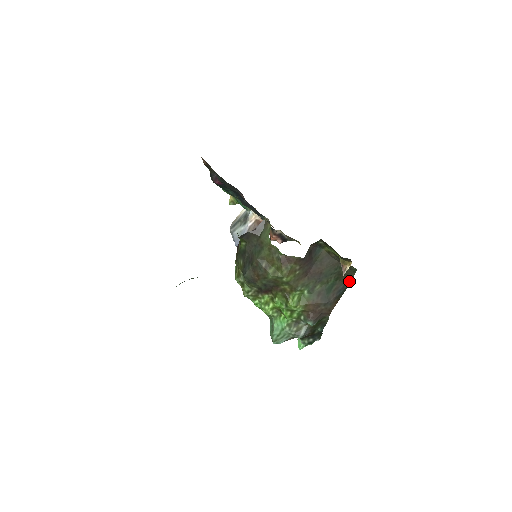
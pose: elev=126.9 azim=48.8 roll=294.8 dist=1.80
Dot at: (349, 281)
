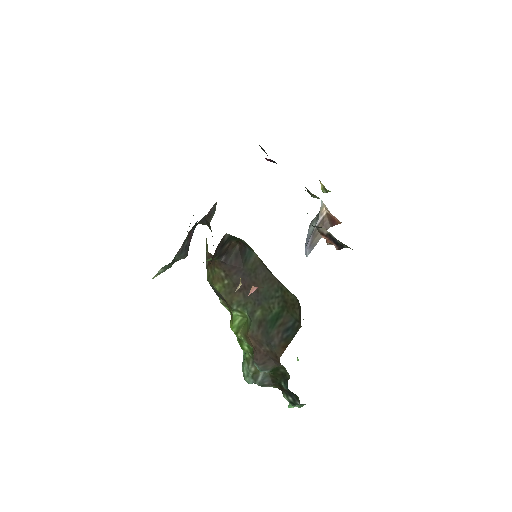
Dot at: (300, 317)
